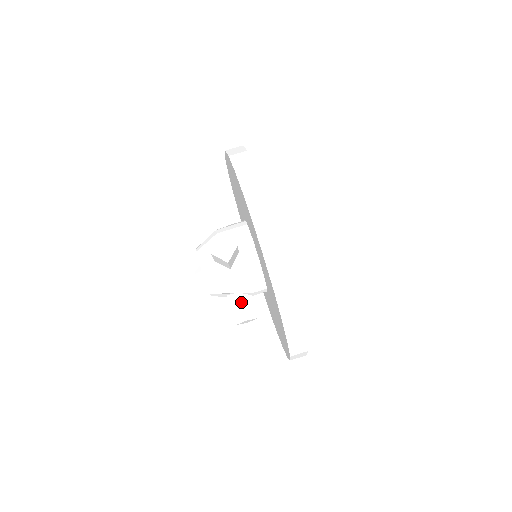
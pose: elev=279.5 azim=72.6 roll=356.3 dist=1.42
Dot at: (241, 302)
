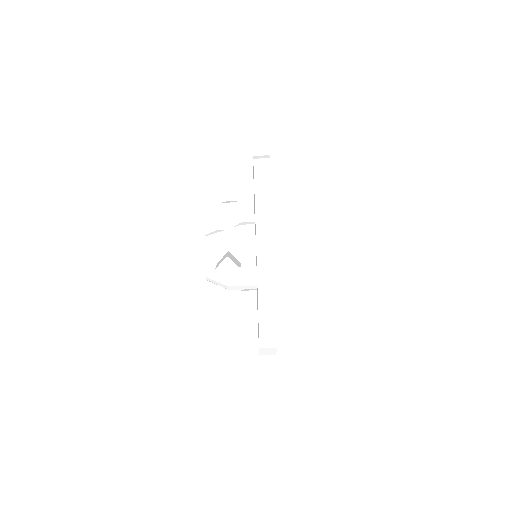
Dot at: (232, 296)
